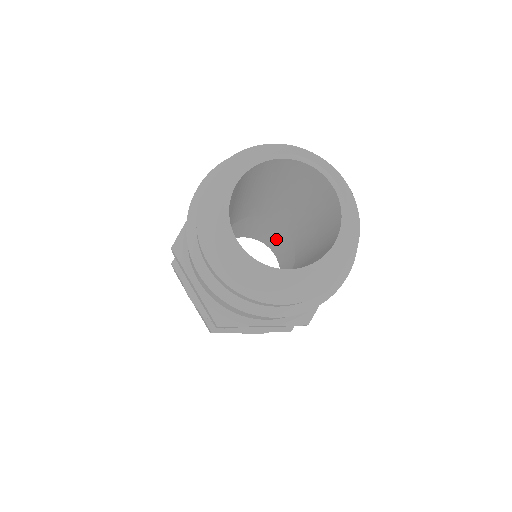
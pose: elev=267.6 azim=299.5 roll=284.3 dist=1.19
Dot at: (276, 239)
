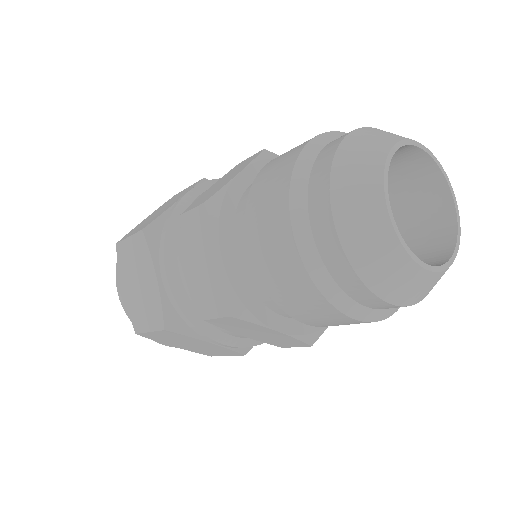
Dot at: occluded
